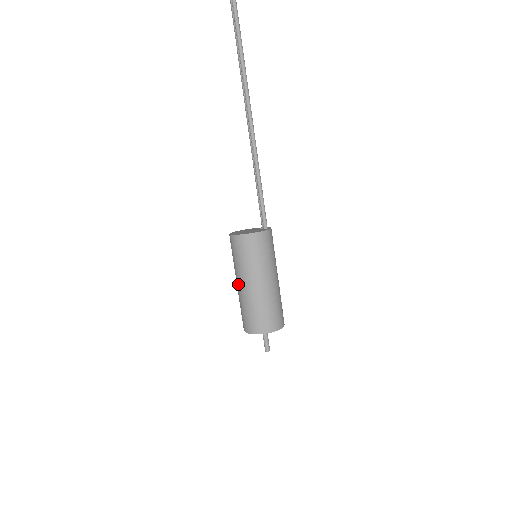
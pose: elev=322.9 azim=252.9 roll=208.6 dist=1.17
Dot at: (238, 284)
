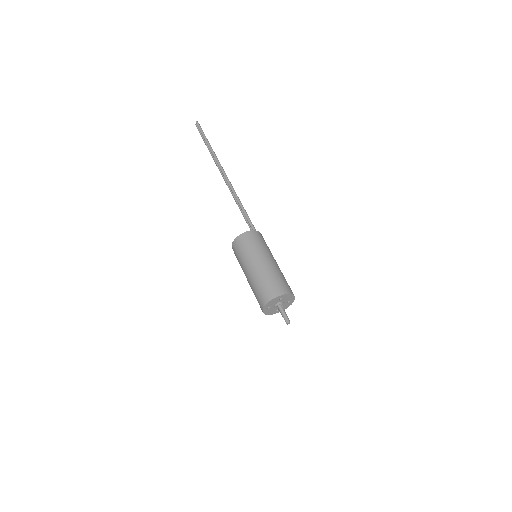
Dot at: (247, 273)
